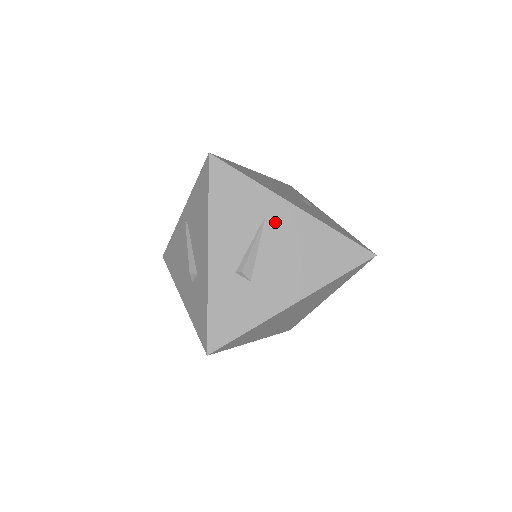
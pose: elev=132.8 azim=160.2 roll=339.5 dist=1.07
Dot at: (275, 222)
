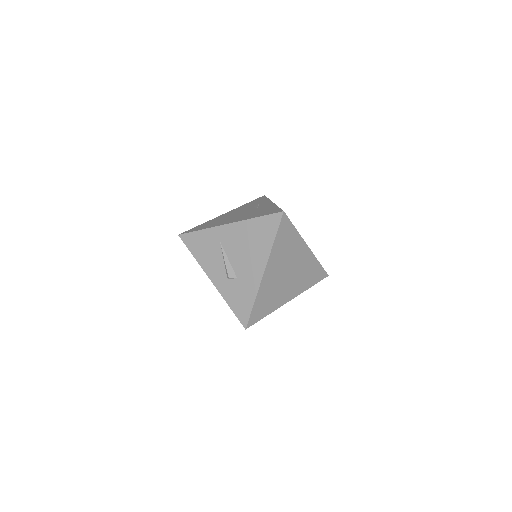
Dot at: (226, 240)
